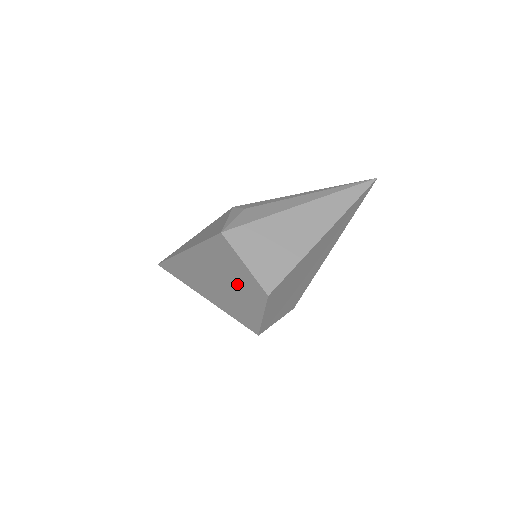
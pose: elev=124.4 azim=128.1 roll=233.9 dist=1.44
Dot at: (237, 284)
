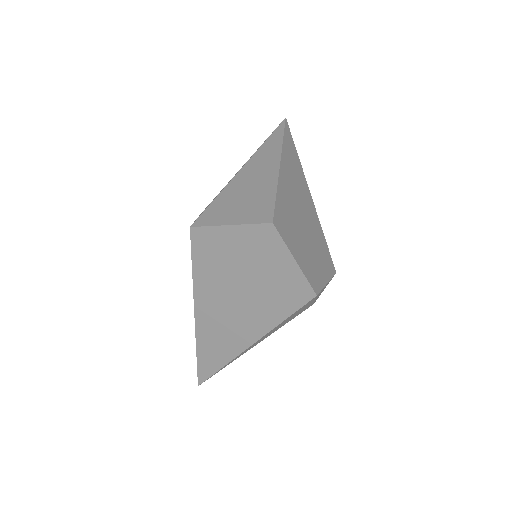
Dot at: (248, 264)
